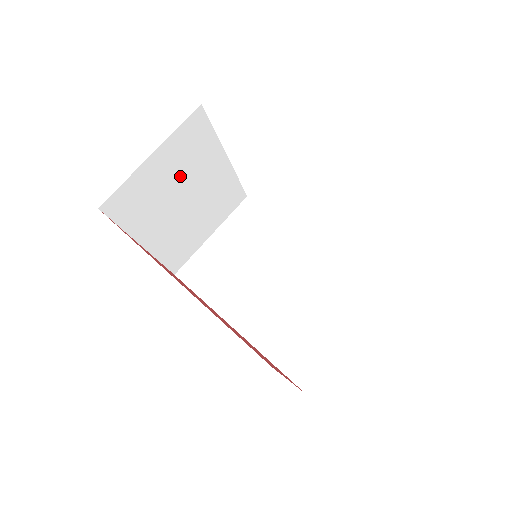
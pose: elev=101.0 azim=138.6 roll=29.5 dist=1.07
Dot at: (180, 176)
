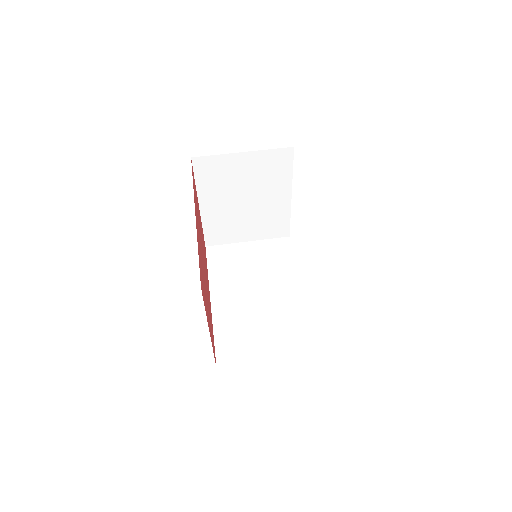
Dot at: (252, 181)
